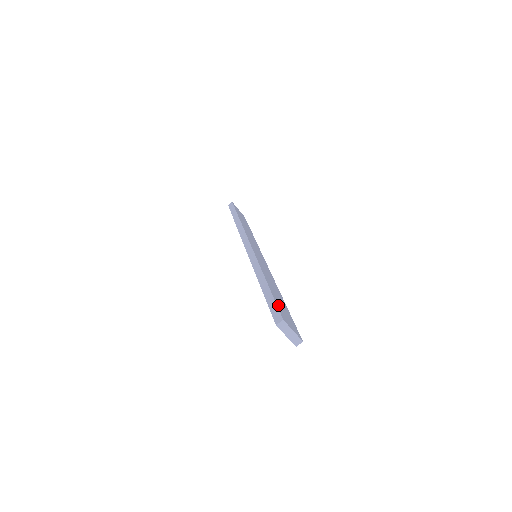
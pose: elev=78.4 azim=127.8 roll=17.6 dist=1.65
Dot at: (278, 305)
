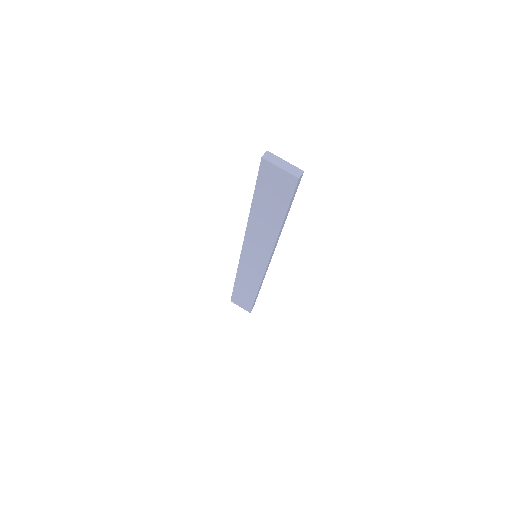
Dot at: occluded
